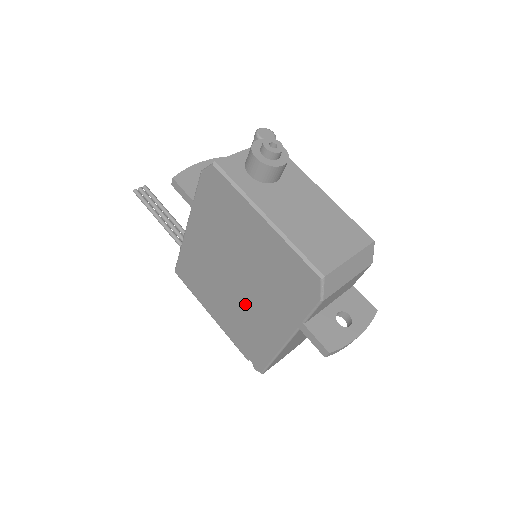
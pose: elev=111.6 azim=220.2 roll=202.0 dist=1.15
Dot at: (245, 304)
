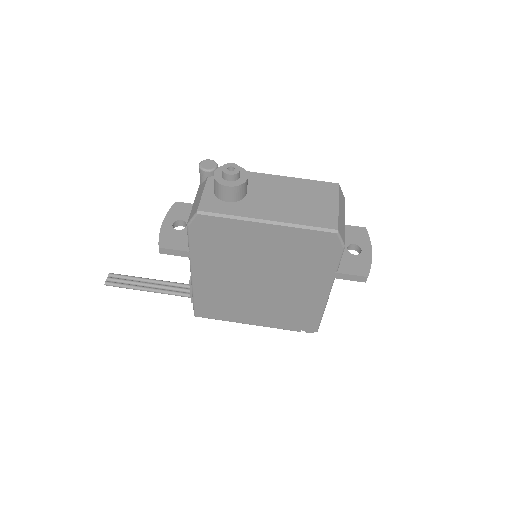
Dot at: (278, 294)
